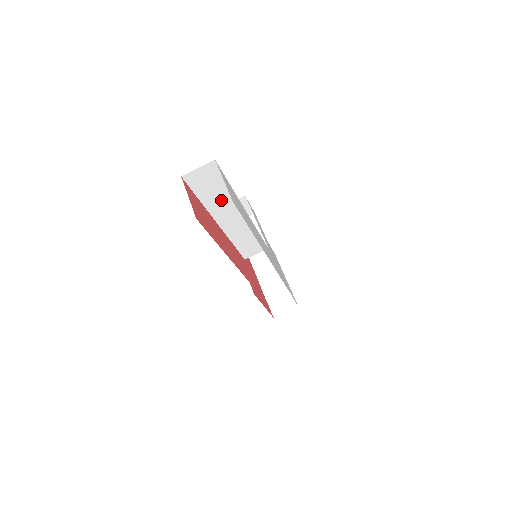
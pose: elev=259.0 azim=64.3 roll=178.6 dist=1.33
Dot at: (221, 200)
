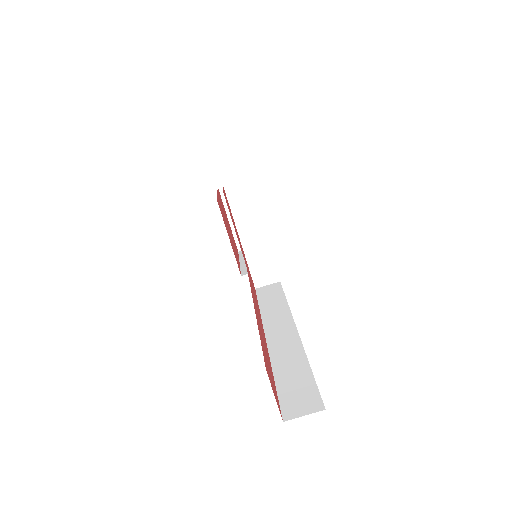
Dot at: occluded
